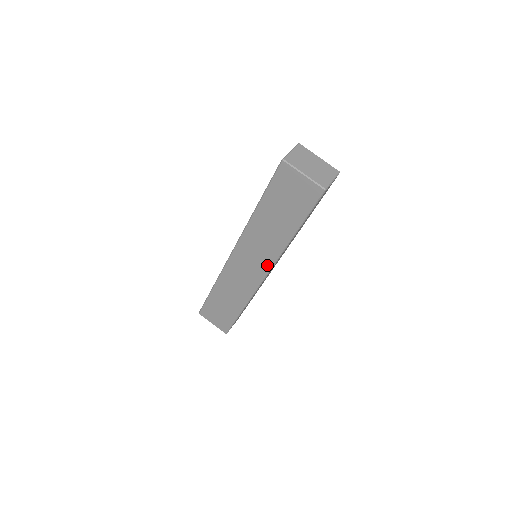
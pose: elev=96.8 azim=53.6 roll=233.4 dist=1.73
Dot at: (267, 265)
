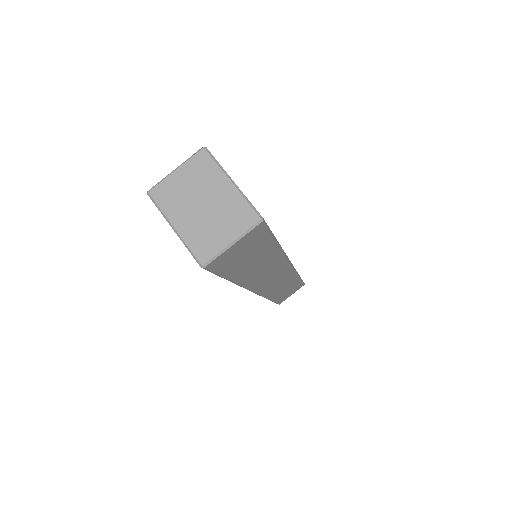
Dot at: occluded
